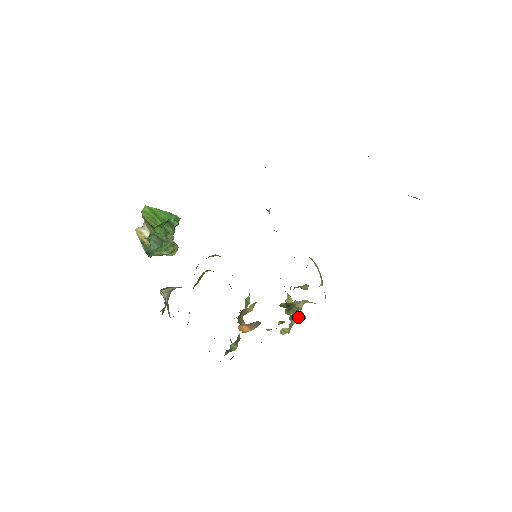
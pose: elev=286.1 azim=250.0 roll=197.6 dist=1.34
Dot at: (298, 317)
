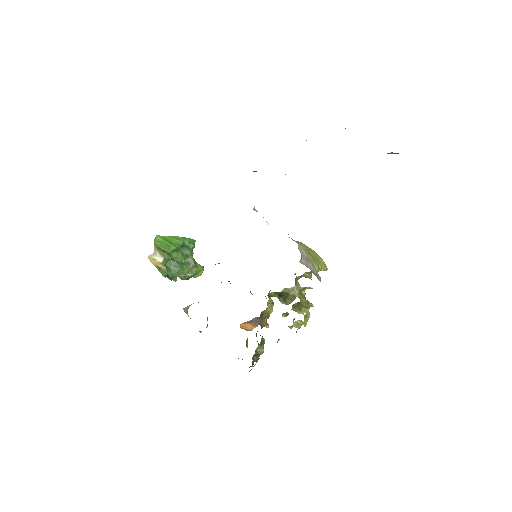
Dot at: (303, 306)
